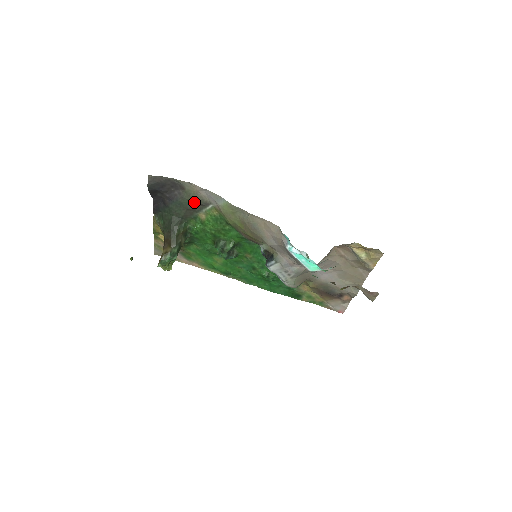
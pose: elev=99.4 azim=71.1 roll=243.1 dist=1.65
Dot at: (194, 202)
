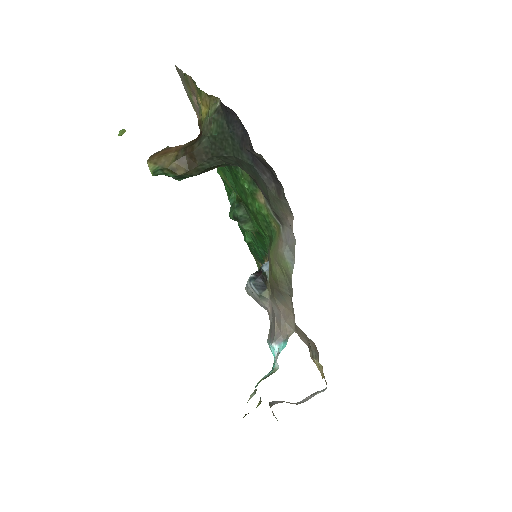
Dot at: (270, 202)
